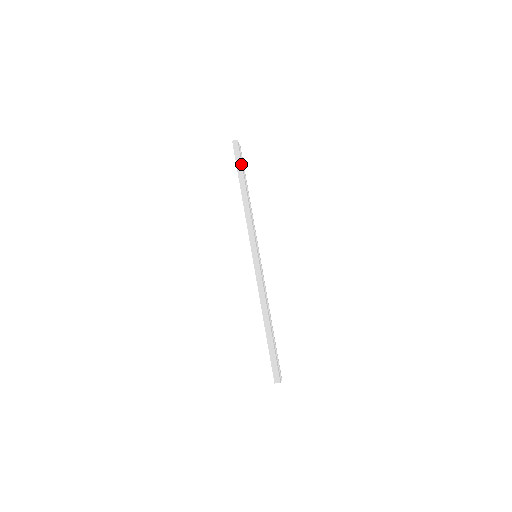
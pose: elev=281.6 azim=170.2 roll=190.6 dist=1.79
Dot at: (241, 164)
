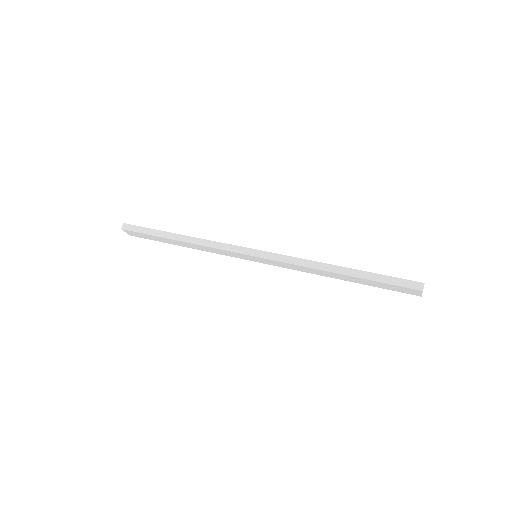
Dot at: (150, 229)
